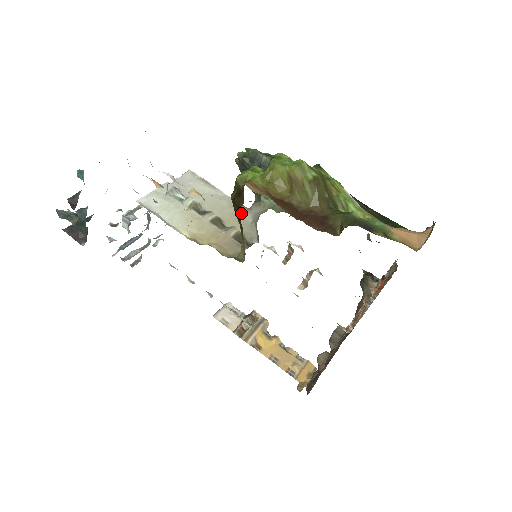
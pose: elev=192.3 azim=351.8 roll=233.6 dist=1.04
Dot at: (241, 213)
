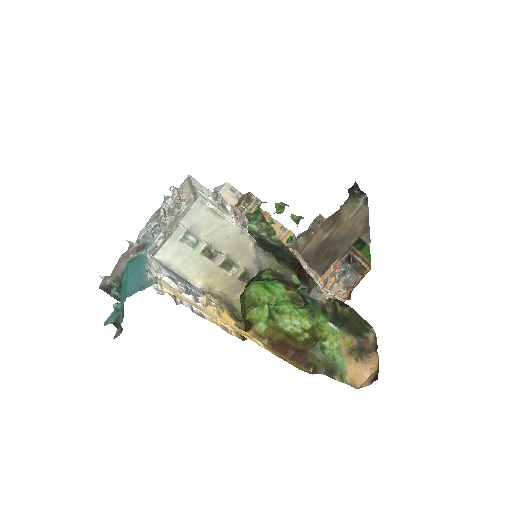
Dot at: (246, 246)
